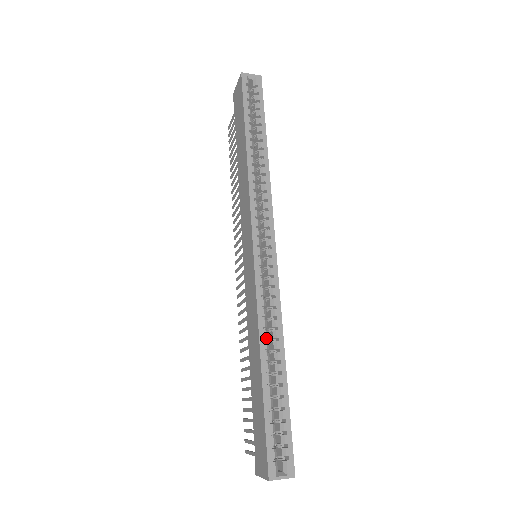
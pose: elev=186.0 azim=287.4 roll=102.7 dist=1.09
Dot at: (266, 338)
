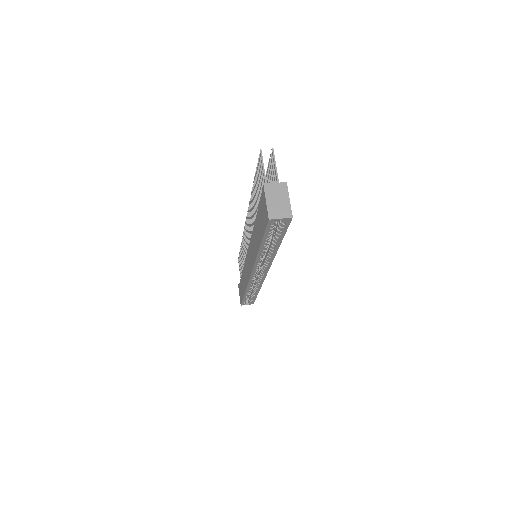
Dot at: occluded
